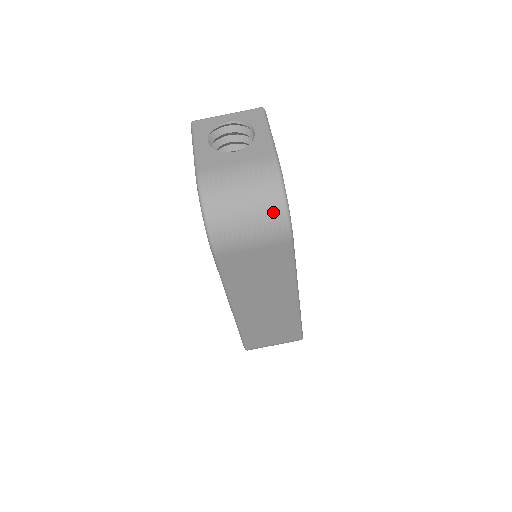
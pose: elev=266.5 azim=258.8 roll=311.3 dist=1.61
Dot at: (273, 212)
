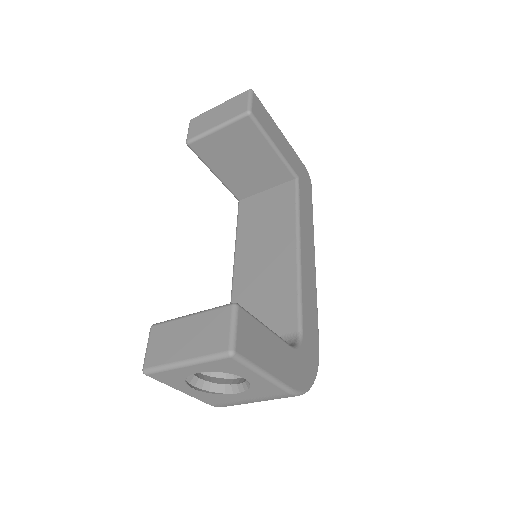
Dot at: occluded
